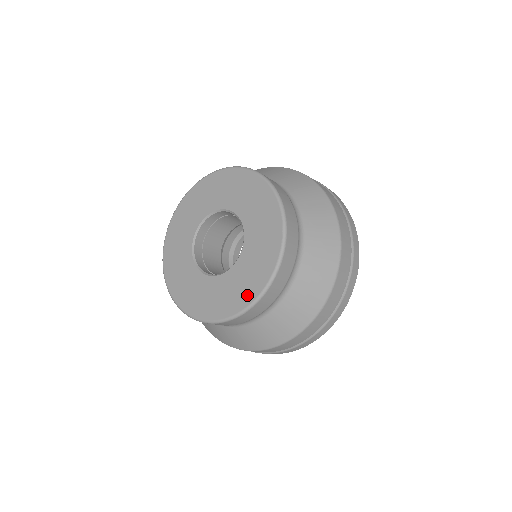
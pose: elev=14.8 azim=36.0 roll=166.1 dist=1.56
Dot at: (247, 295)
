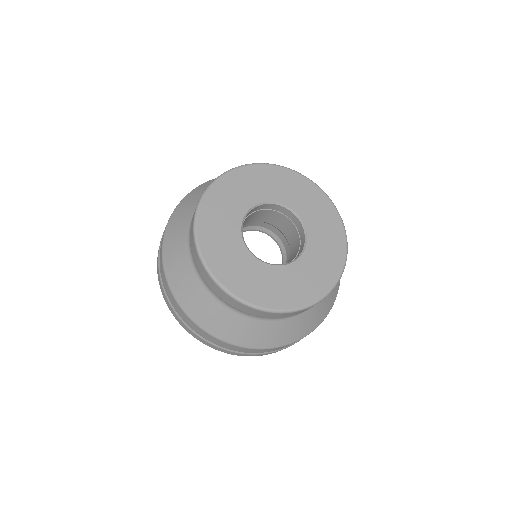
Dot at: (338, 237)
